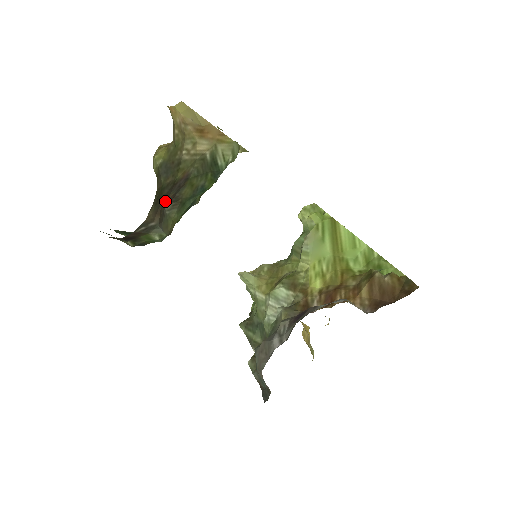
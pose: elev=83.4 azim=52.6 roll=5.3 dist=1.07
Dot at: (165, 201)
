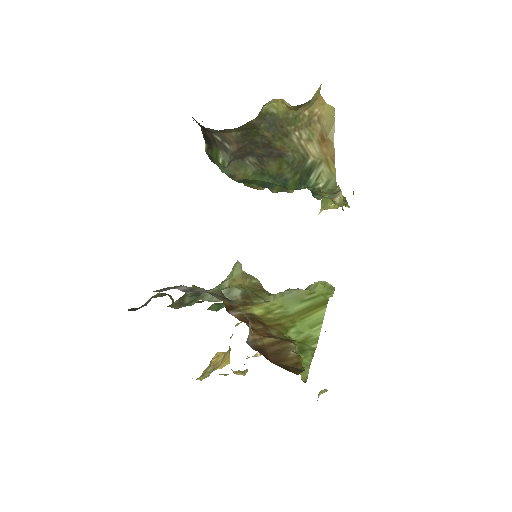
Dot at: (253, 148)
